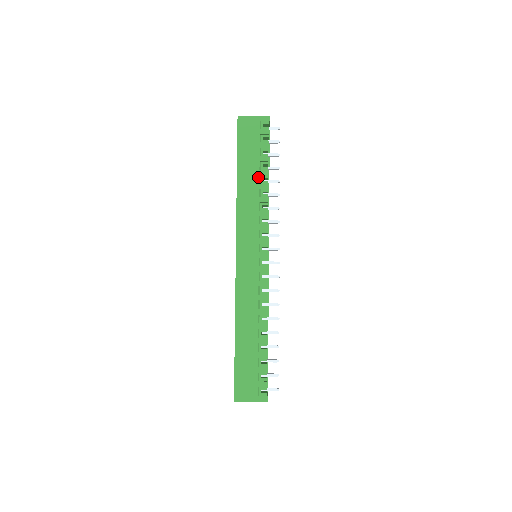
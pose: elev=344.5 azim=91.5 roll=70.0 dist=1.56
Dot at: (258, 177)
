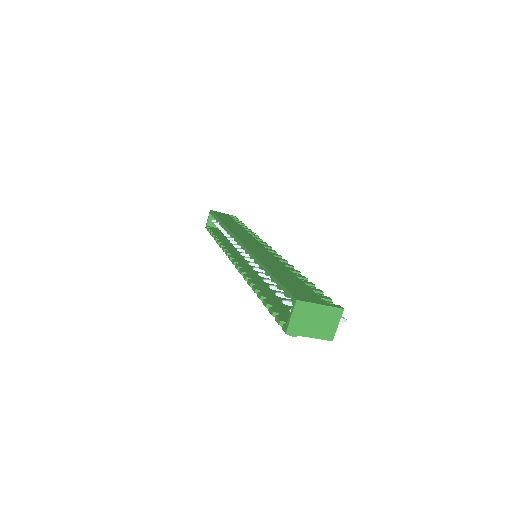
Dot at: (240, 226)
